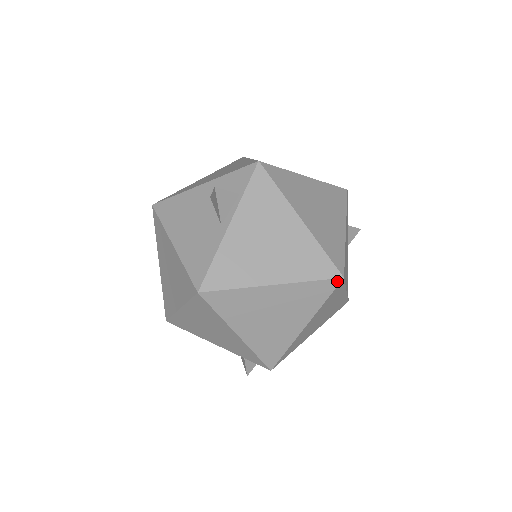
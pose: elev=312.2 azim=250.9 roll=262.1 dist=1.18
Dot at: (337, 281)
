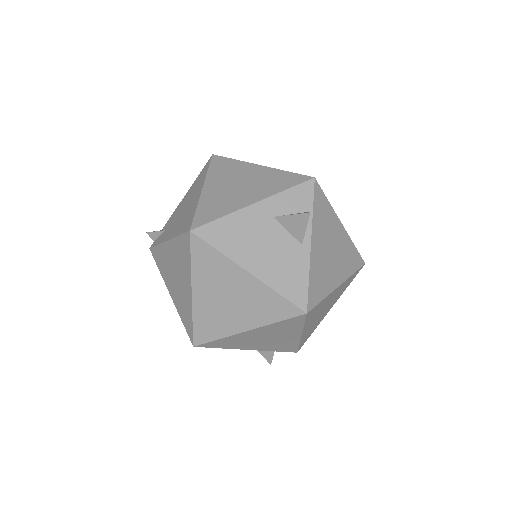
Dot at: (362, 267)
